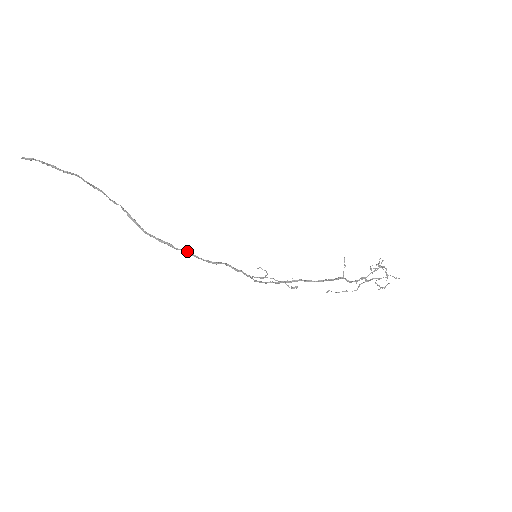
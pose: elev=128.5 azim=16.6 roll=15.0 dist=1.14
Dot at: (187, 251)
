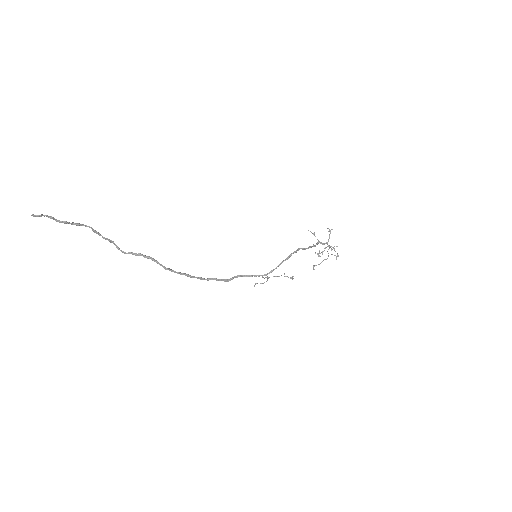
Dot at: (203, 278)
